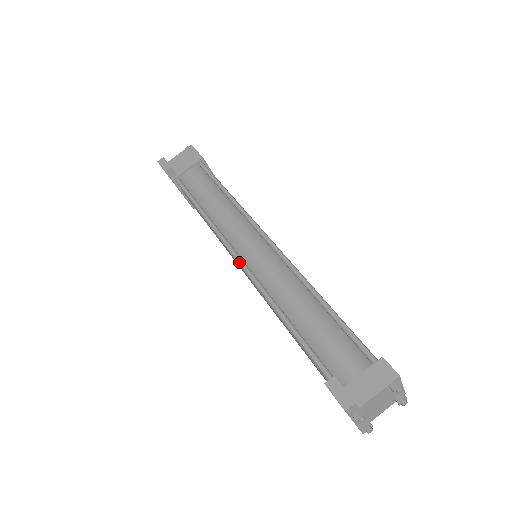
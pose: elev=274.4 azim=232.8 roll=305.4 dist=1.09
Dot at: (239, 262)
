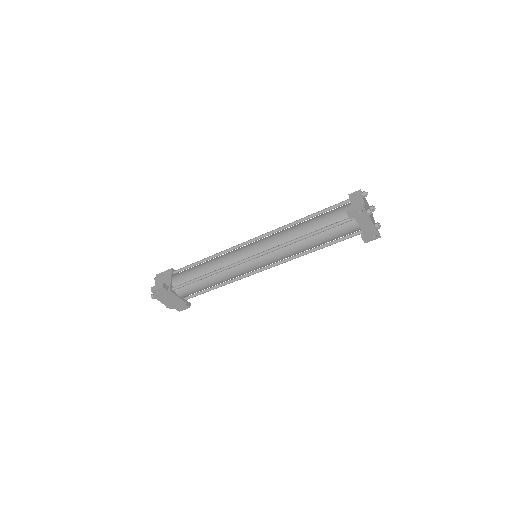
Dot at: (255, 256)
